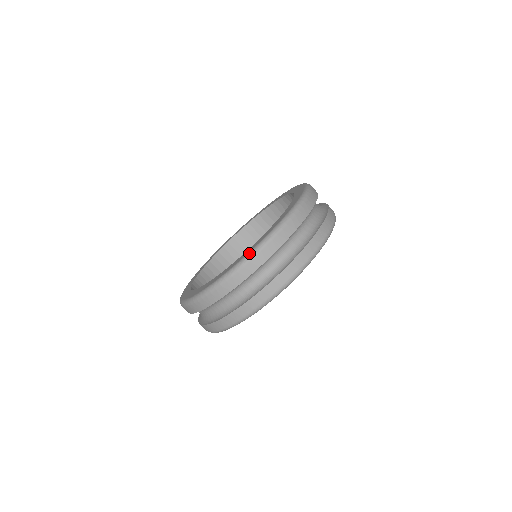
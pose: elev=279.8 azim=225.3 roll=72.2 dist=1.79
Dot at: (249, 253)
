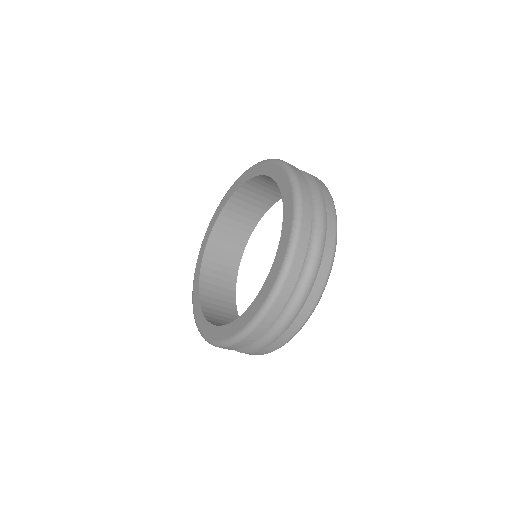
Dot at: (292, 231)
